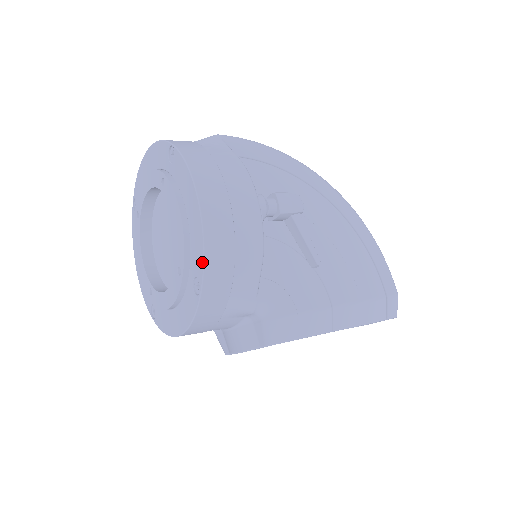
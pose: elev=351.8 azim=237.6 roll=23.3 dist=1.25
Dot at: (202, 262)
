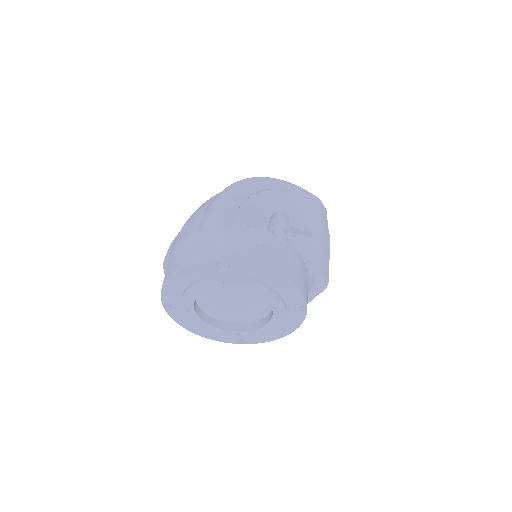
Dot at: (302, 297)
